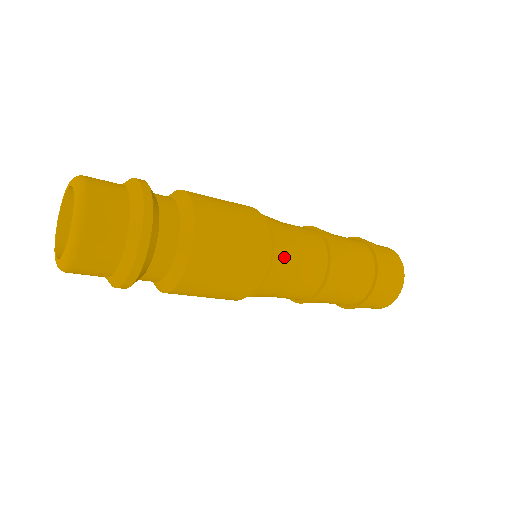
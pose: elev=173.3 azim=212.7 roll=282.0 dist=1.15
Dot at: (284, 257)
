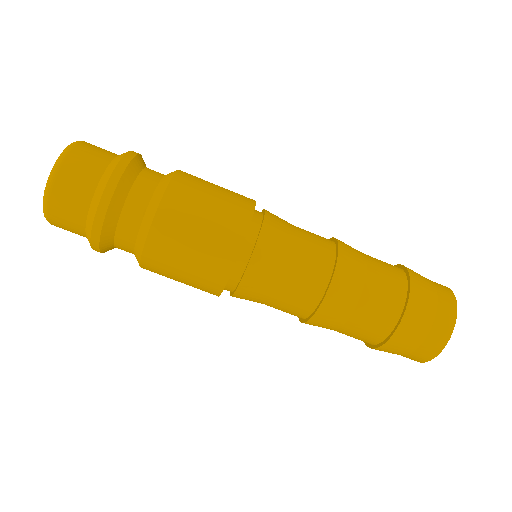
Dot at: (269, 254)
